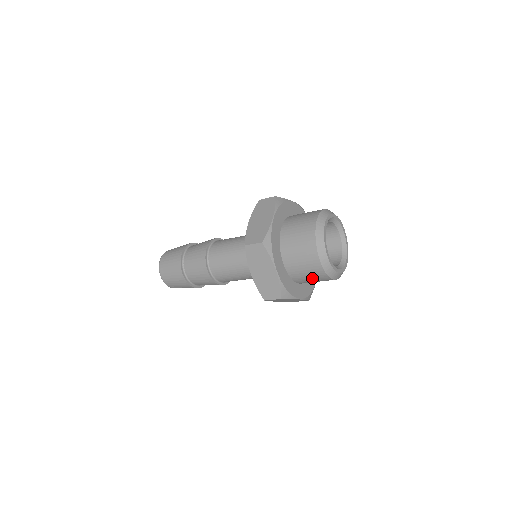
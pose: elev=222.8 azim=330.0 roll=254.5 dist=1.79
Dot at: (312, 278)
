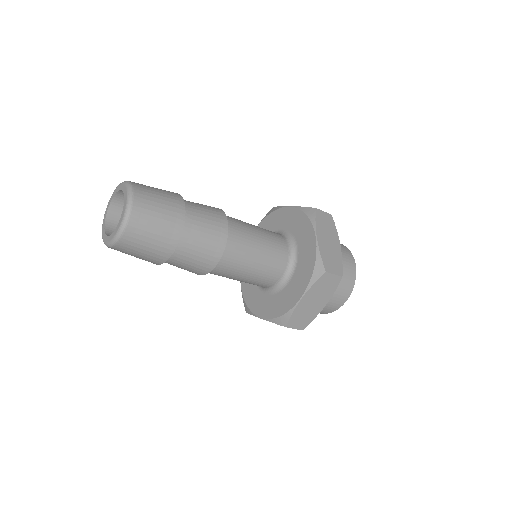
Dot at: (340, 285)
